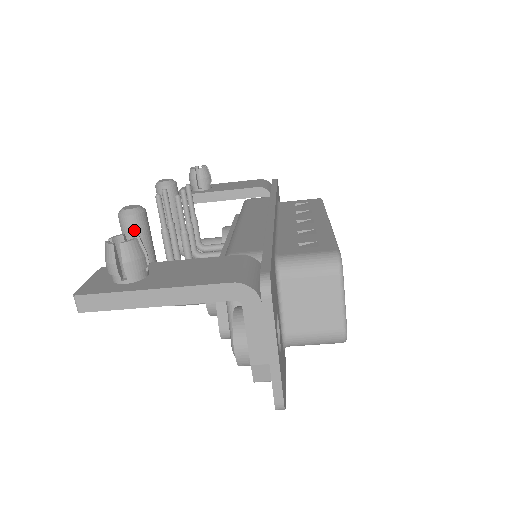
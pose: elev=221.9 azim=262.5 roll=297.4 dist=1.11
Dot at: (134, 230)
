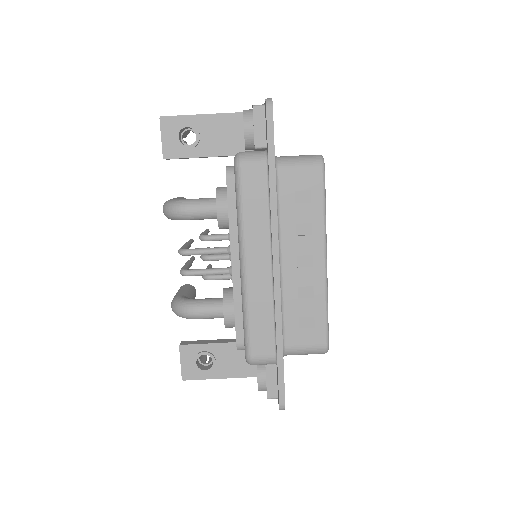
Dot at: occluded
